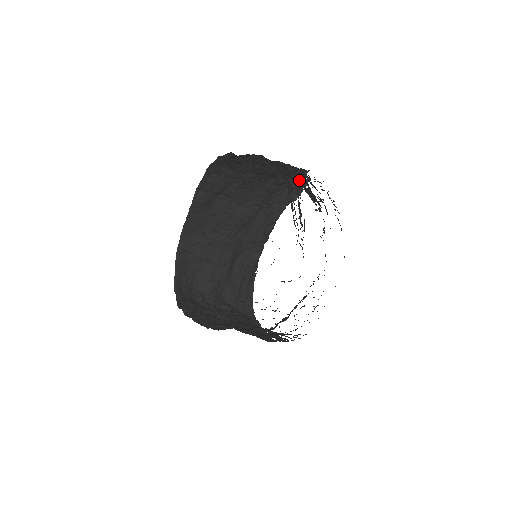
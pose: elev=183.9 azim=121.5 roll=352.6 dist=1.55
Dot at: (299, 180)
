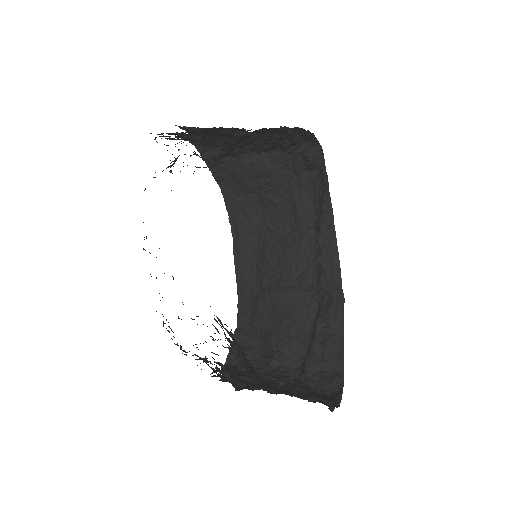
Dot at: (307, 163)
